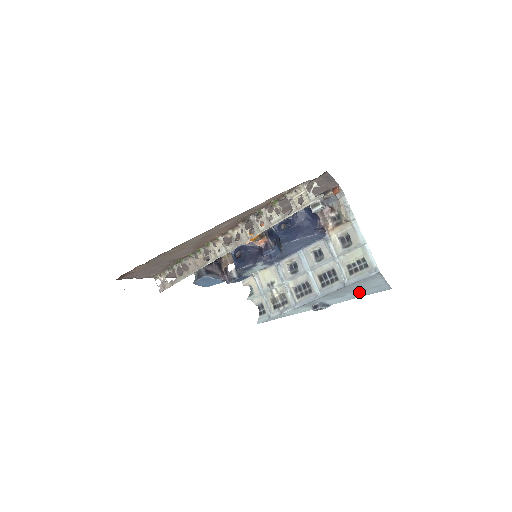
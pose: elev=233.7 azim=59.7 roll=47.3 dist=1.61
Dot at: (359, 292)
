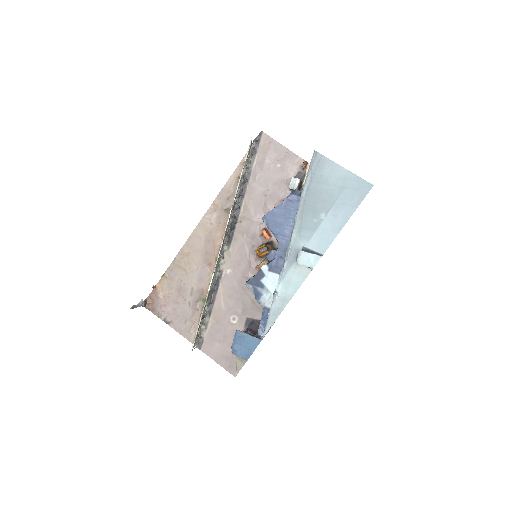
Dot at: (334, 208)
